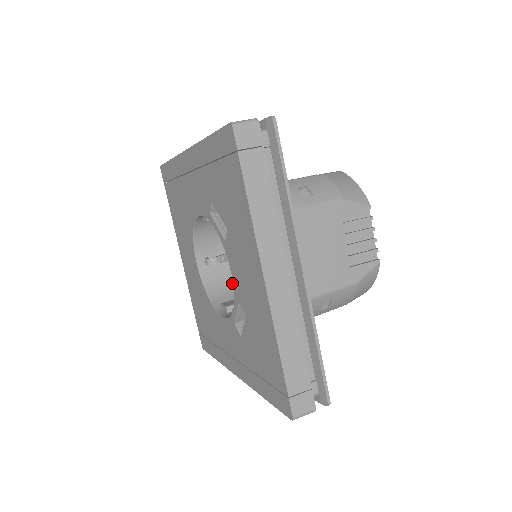
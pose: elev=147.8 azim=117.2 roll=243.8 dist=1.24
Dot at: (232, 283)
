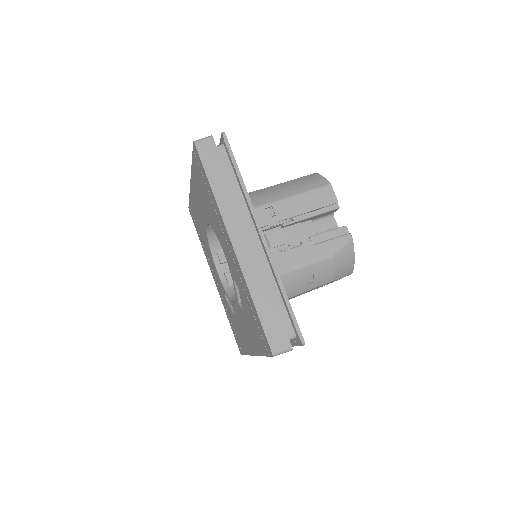
Dot at: occluded
